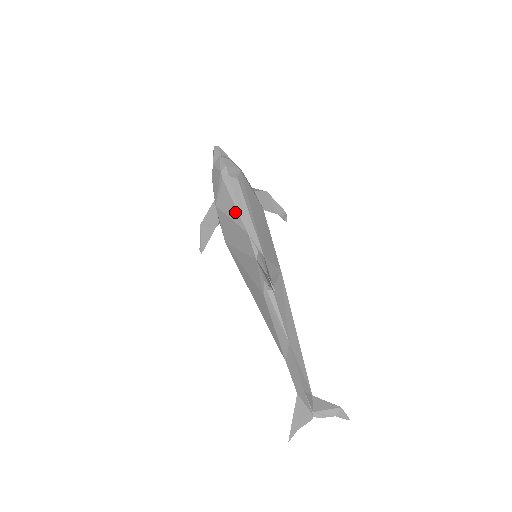
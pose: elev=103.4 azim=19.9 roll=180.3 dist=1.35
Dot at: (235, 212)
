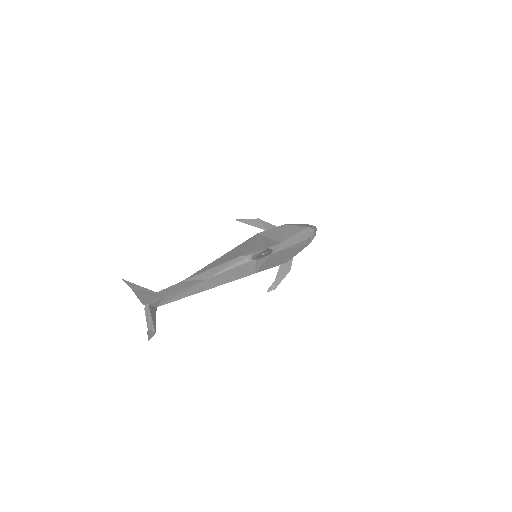
Dot at: (290, 235)
